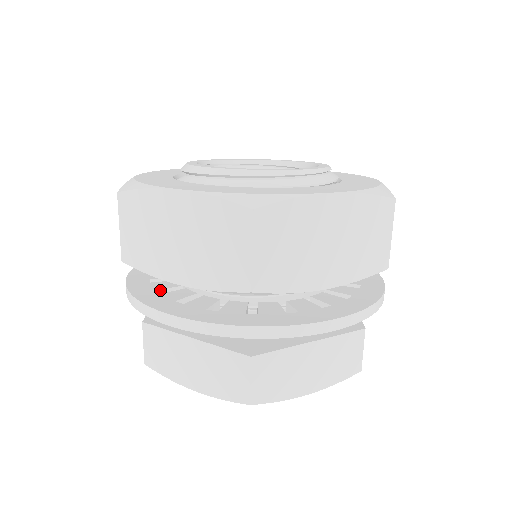
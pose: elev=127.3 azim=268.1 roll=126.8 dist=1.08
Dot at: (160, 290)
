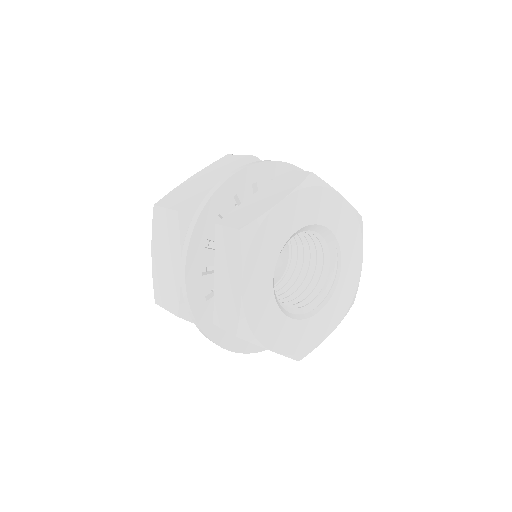
Dot at: occluded
